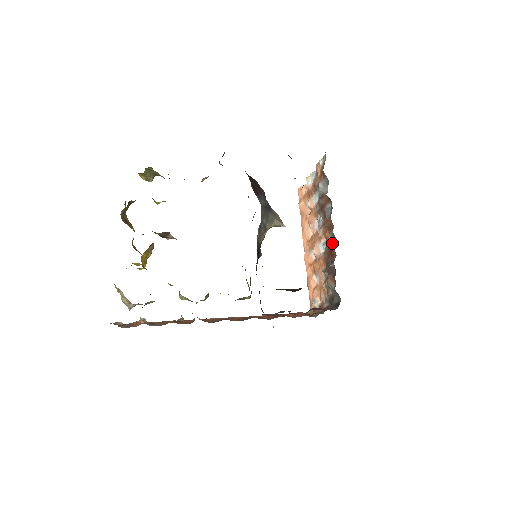
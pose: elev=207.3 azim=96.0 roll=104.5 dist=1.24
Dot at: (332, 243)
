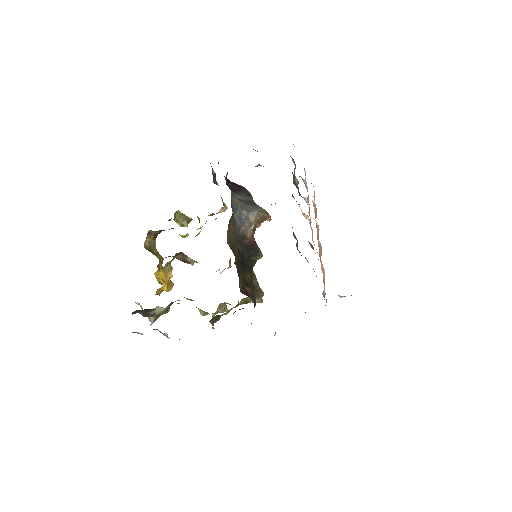
Dot at: occluded
